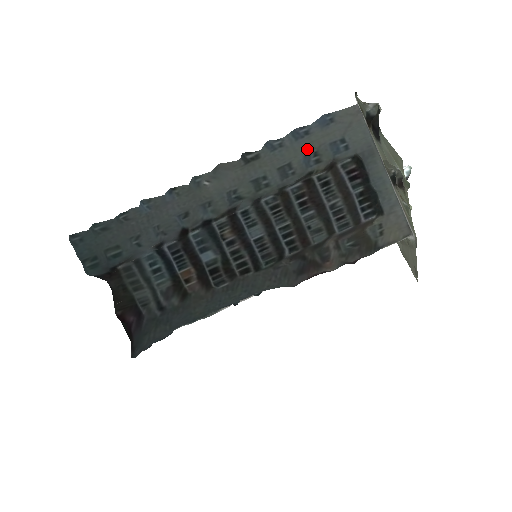
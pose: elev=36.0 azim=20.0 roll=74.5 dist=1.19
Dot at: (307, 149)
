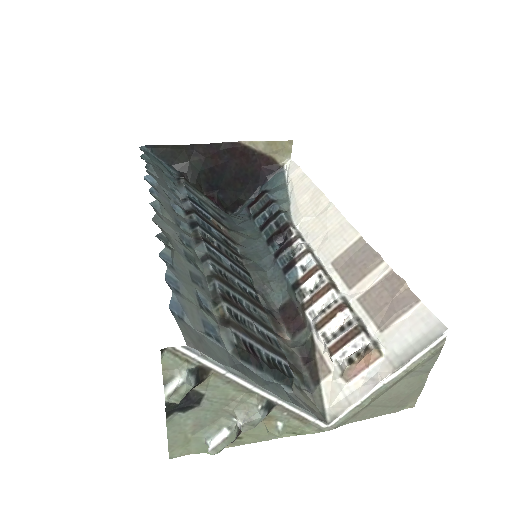
Dot at: (192, 295)
